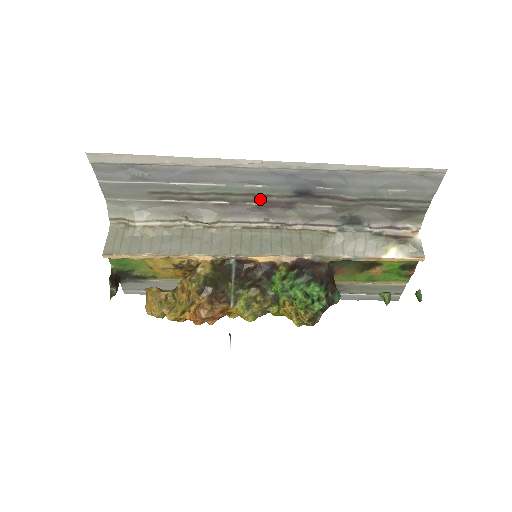
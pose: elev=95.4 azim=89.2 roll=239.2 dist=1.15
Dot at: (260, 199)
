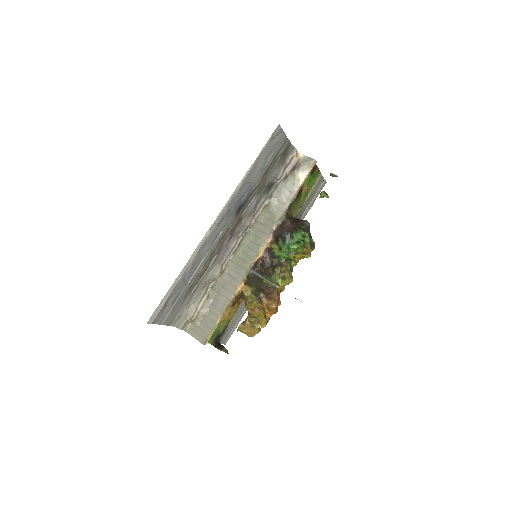
Dot at: (226, 235)
